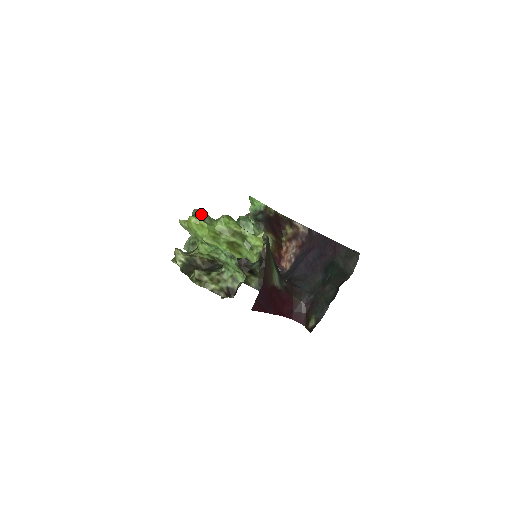
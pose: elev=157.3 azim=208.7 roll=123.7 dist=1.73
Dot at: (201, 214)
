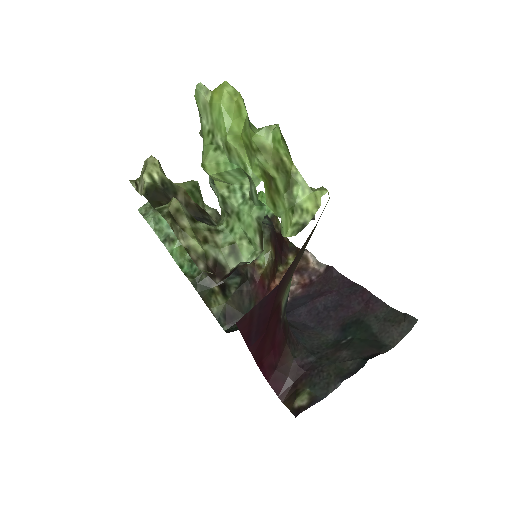
Dot at: occluded
